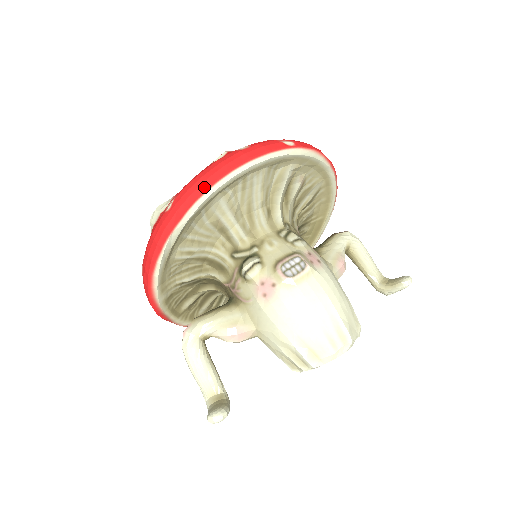
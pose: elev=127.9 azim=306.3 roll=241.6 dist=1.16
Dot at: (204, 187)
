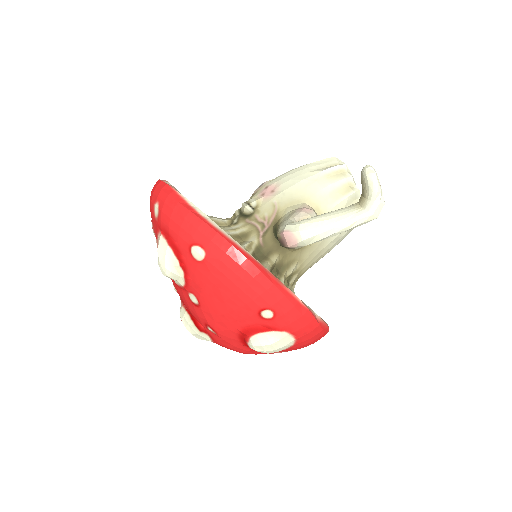
Dot at: (158, 181)
